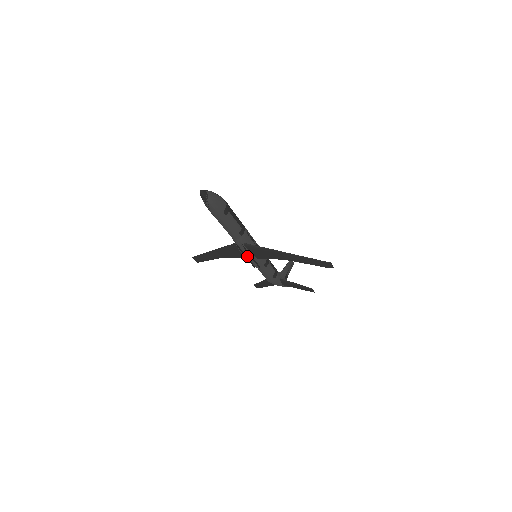
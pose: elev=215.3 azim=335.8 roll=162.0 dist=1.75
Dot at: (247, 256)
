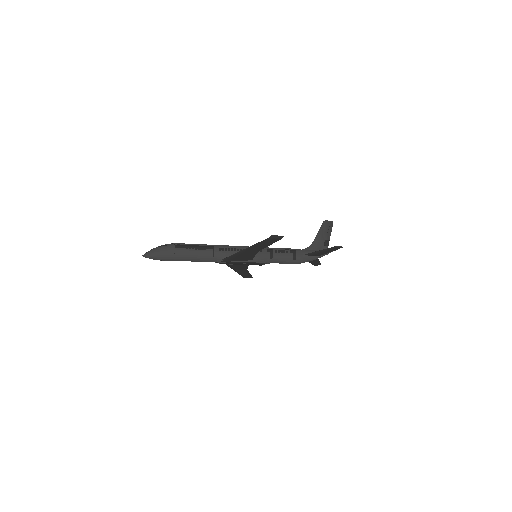
Dot at: occluded
